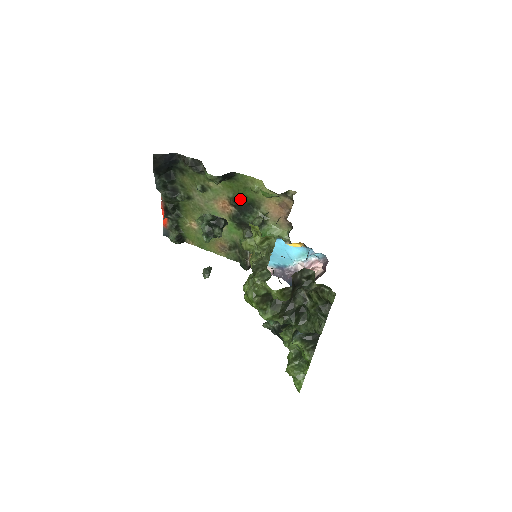
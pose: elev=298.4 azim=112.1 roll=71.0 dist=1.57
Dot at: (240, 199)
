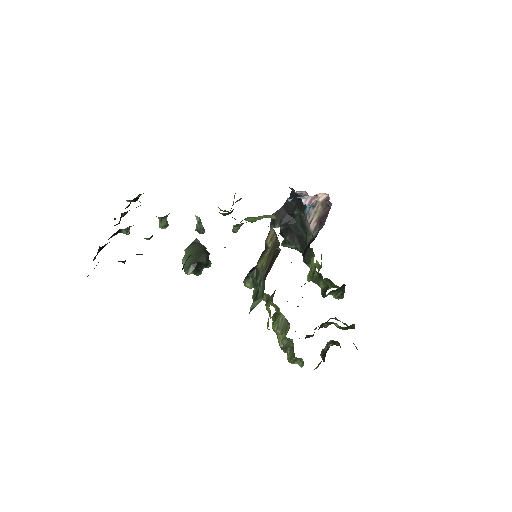
Dot at: occluded
